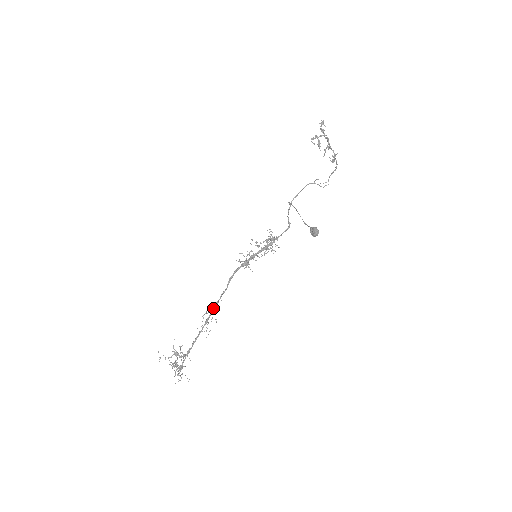
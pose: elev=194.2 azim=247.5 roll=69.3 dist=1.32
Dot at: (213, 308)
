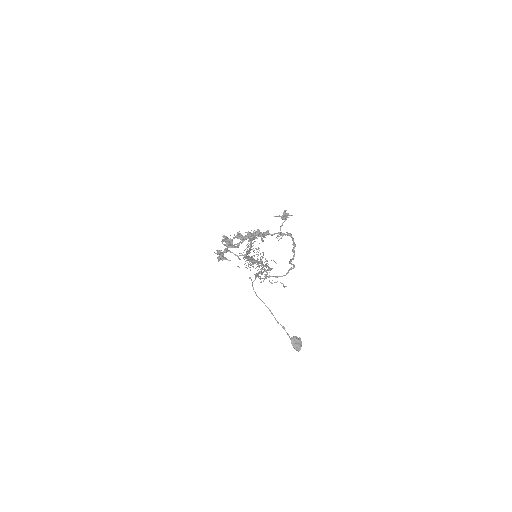
Dot at: occluded
